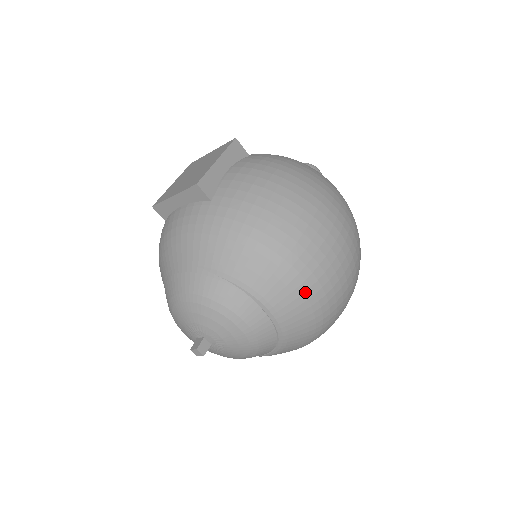
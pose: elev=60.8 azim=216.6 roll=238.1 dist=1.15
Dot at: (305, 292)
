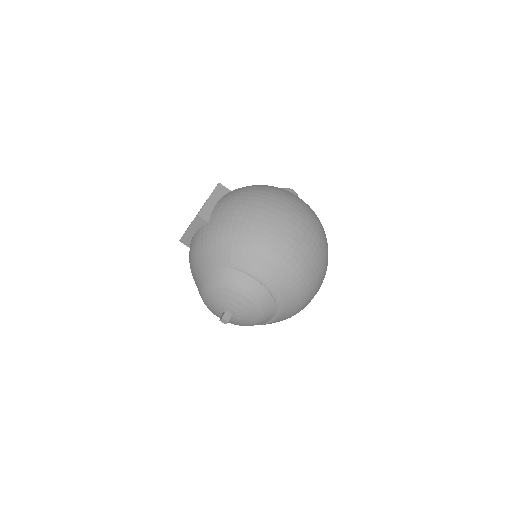
Dot at: (279, 261)
